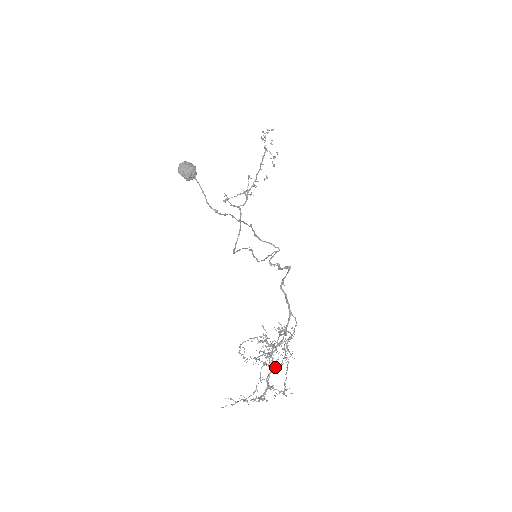
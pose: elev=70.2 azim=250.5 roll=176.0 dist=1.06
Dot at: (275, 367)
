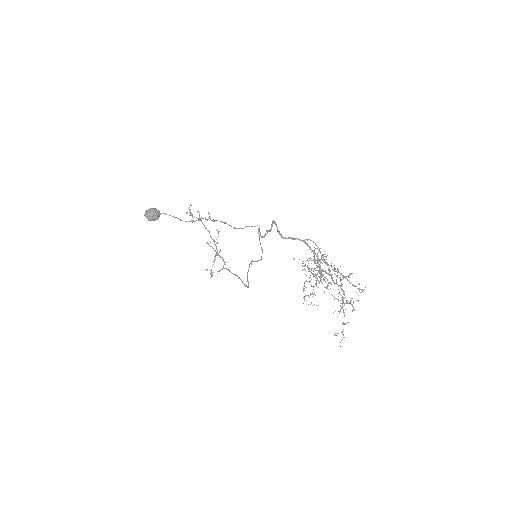
Dot at: occluded
